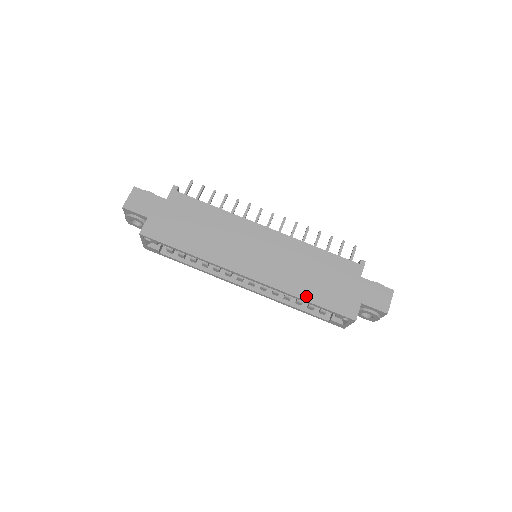
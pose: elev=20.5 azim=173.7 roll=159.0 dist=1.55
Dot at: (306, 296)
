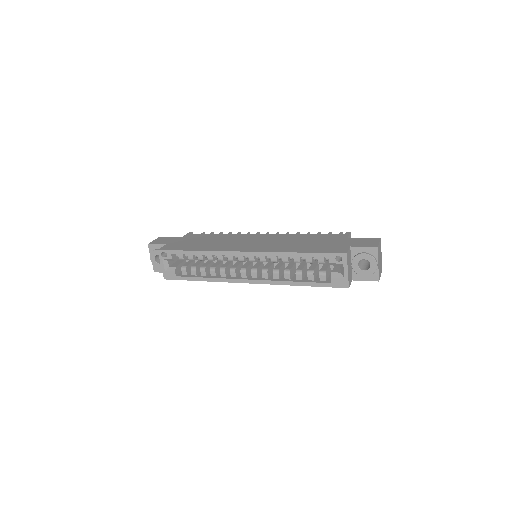
Dot at: (297, 251)
